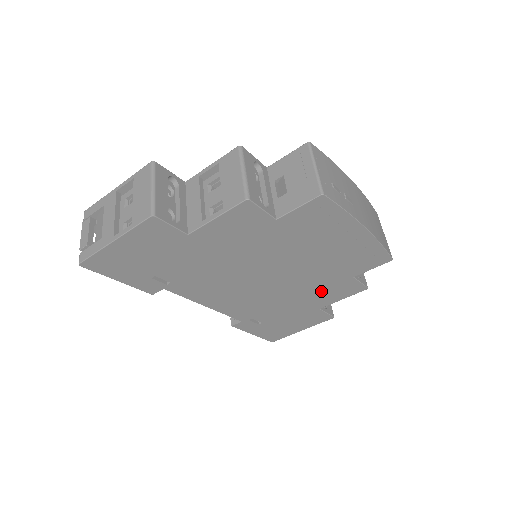
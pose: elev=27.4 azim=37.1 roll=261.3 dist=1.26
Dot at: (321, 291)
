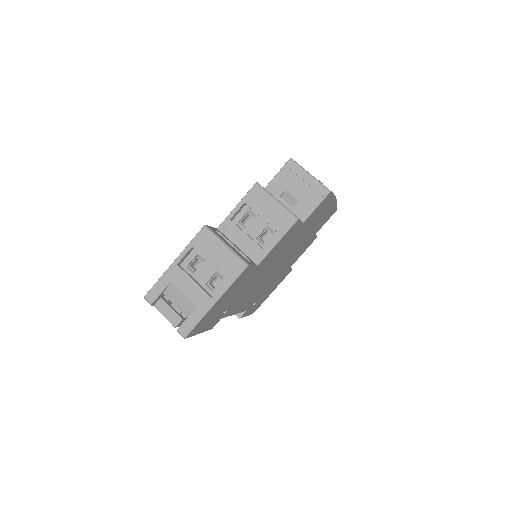
Dot at: (296, 256)
